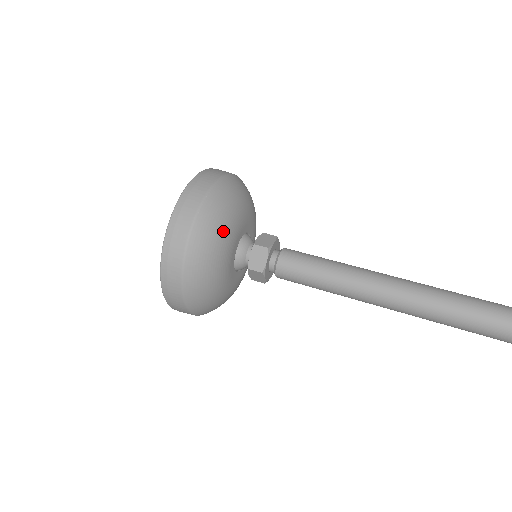
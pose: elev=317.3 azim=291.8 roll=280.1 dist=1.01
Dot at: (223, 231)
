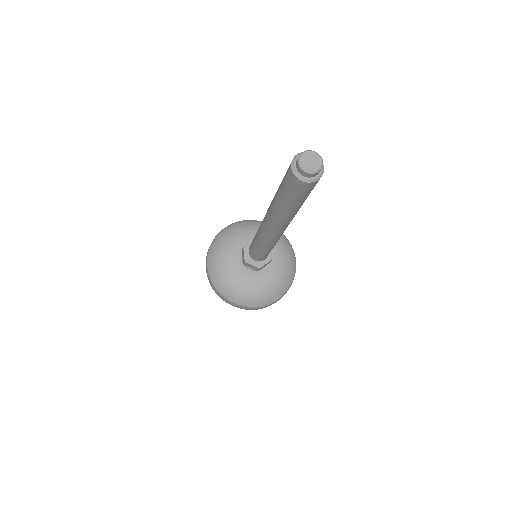
Dot at: (222, 251)
